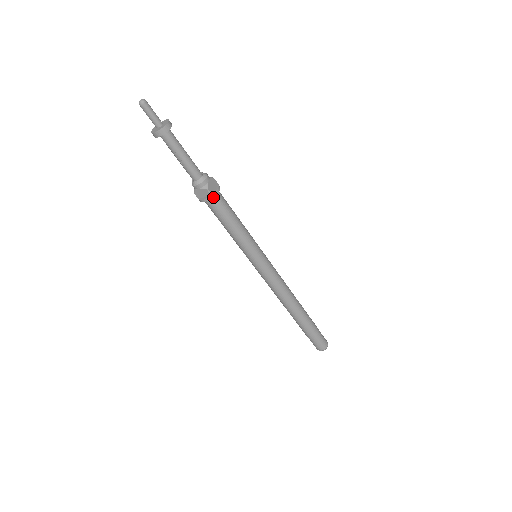
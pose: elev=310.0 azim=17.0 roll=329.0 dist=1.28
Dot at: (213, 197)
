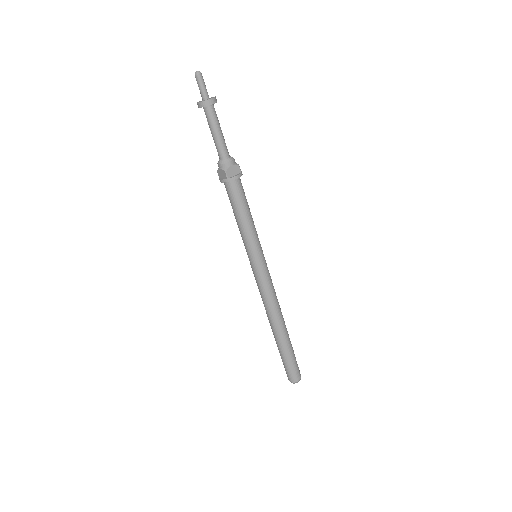
Dot at: (228, 181)
